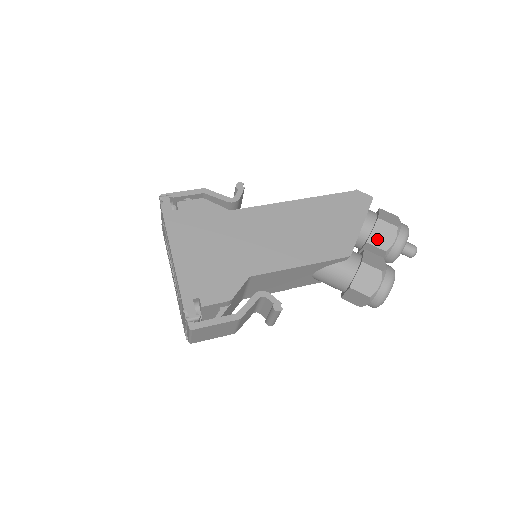
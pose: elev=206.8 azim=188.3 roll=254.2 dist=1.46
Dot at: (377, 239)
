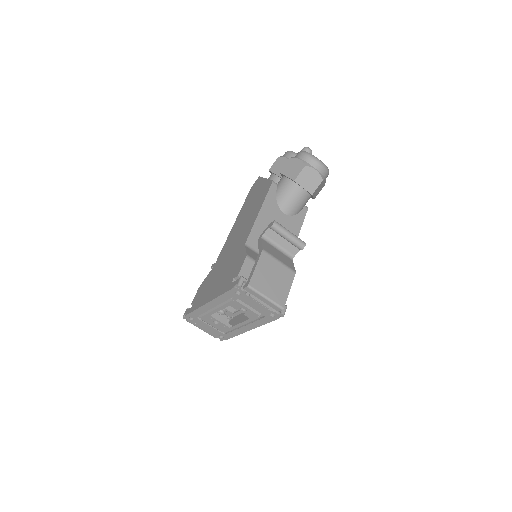
Dot at: occluded
